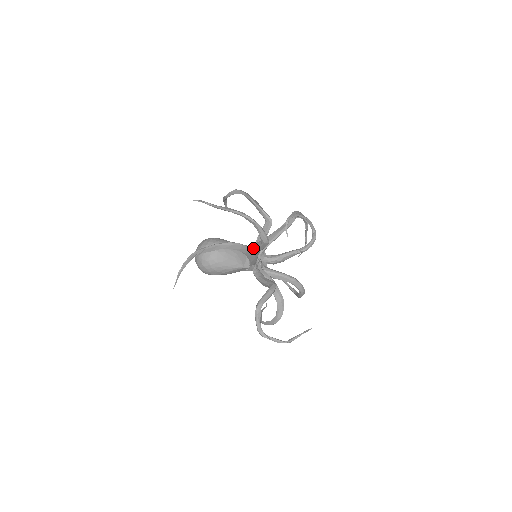
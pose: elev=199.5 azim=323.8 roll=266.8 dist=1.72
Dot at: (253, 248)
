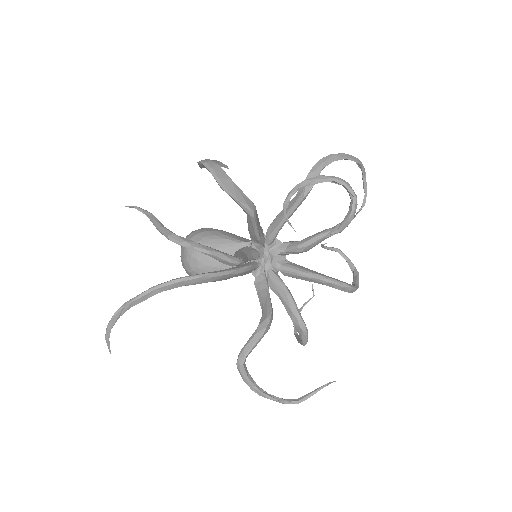
Dot at: occluded
